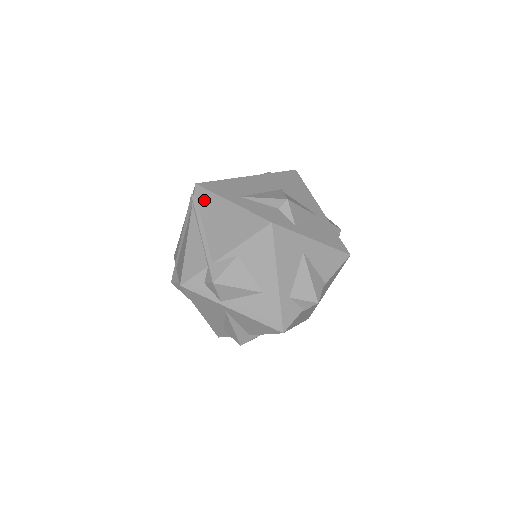
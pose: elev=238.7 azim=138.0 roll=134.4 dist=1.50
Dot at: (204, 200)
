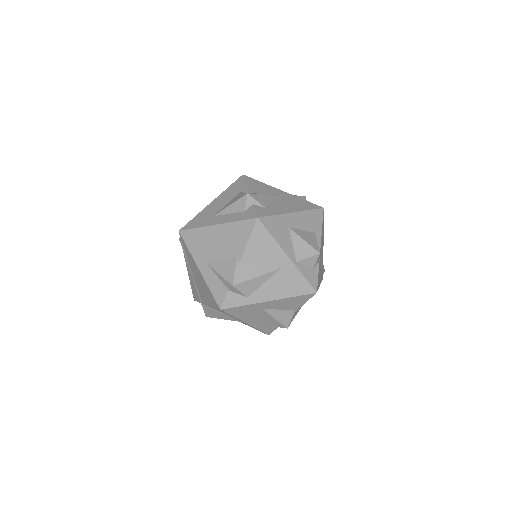
Dot at: (186, 251)
